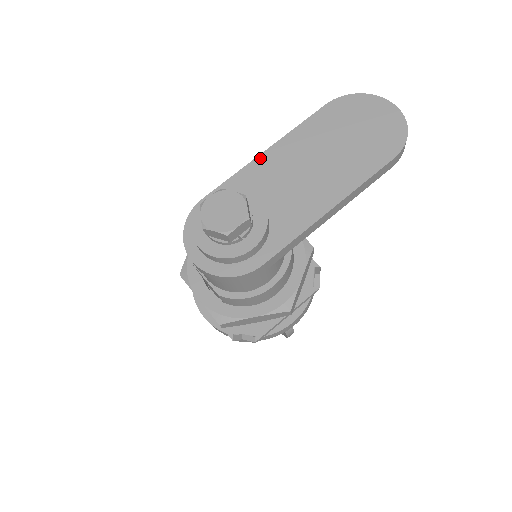
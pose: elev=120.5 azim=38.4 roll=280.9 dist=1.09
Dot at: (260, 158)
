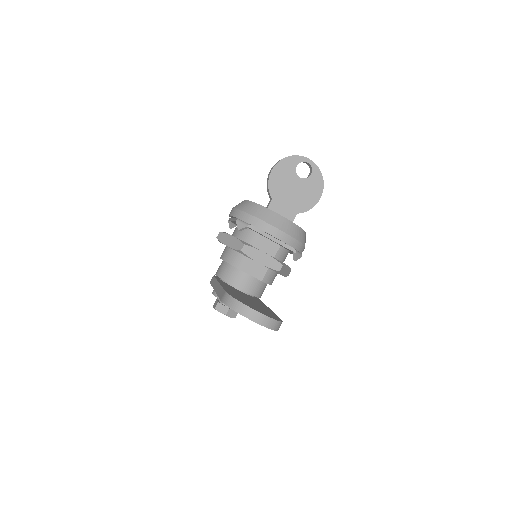
Dot at: occluded
